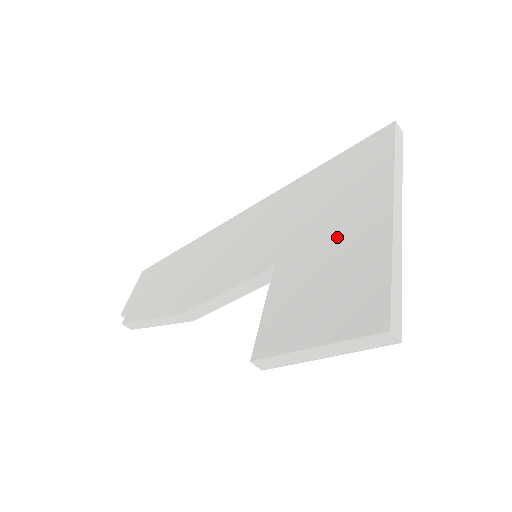
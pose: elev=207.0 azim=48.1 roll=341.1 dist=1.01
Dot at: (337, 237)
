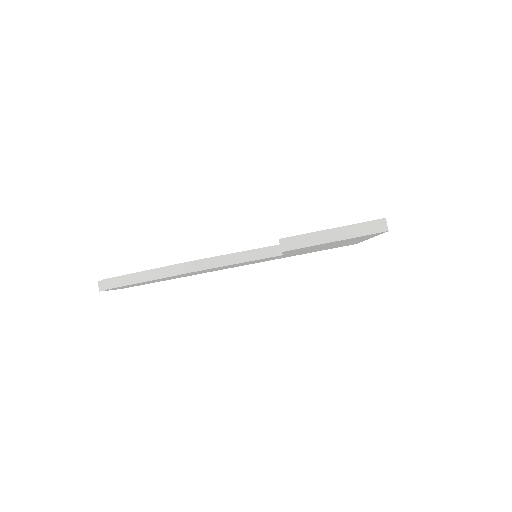
Dot at: occluded
